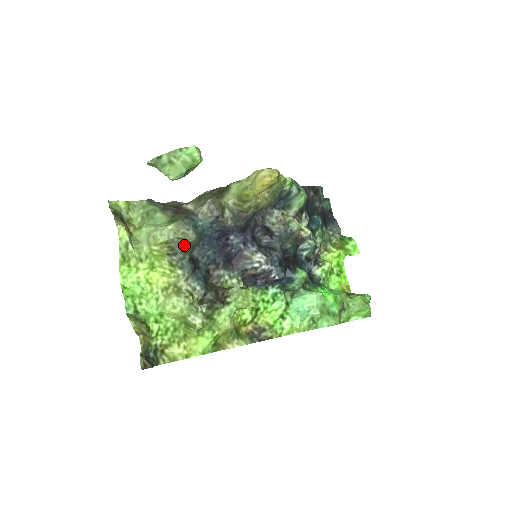
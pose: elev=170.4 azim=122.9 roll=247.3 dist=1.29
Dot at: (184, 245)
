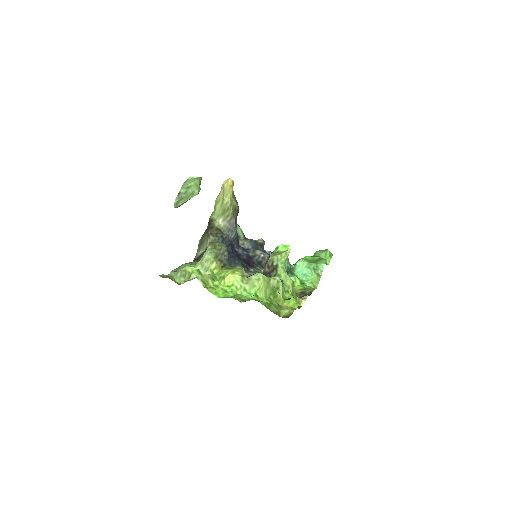
Dot at: (224, 254)
